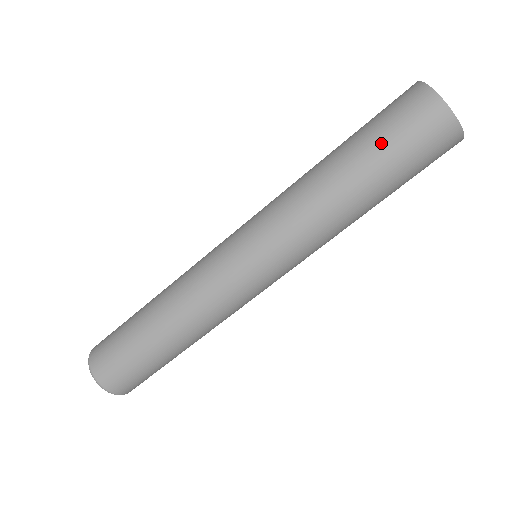
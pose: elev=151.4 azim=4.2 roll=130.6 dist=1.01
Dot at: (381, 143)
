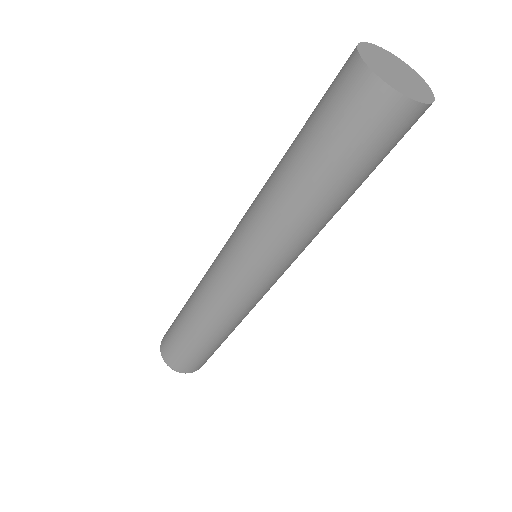
Dot at: (311, 119)
